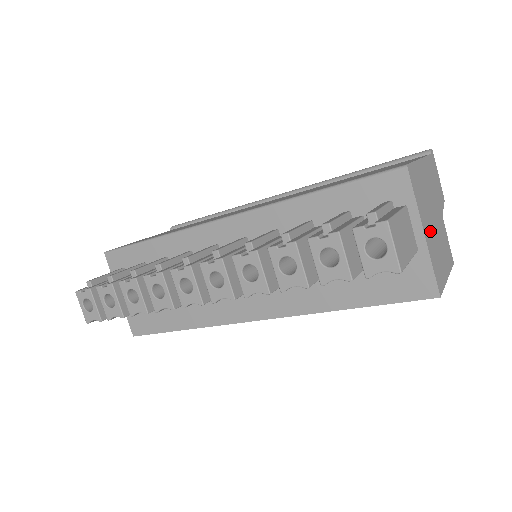
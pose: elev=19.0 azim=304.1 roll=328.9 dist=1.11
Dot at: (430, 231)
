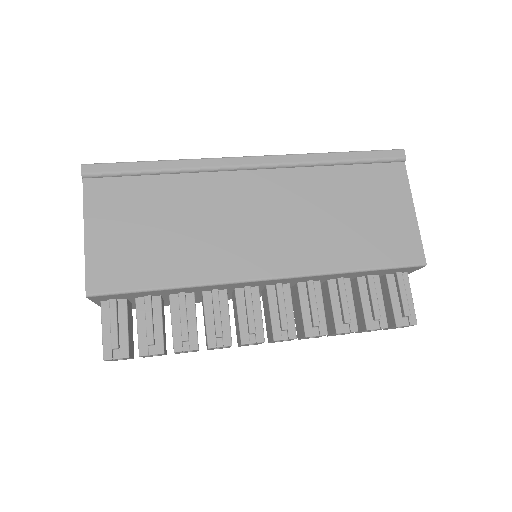
Dot at: occluded
